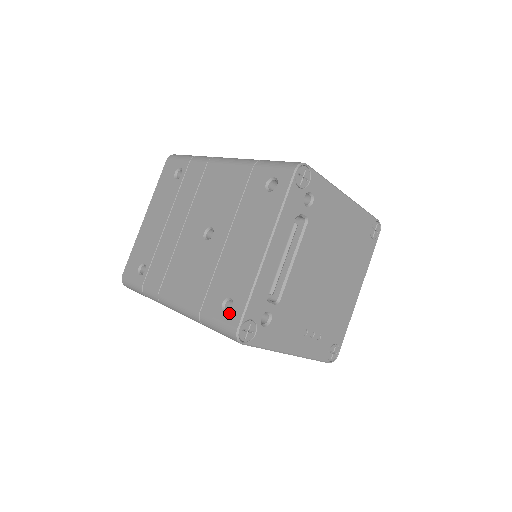
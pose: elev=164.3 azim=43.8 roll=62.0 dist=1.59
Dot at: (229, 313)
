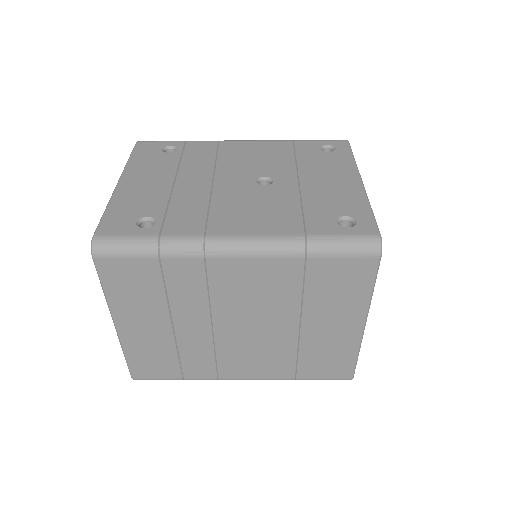
Dot at: (355, 226)
